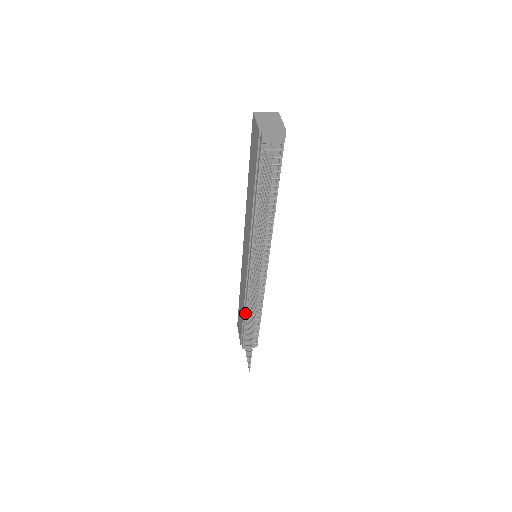
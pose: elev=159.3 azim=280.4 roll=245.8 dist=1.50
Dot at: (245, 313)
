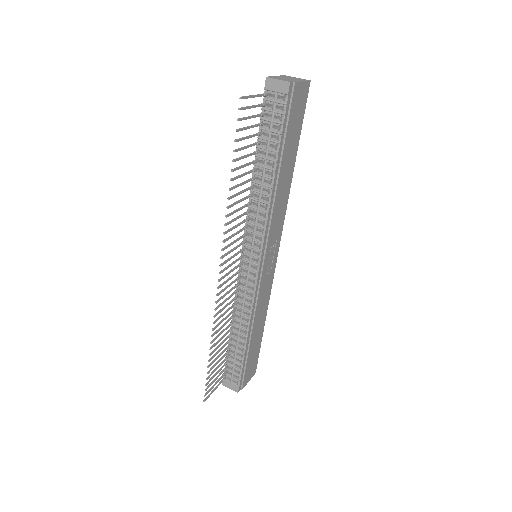
Dot at: occluded
